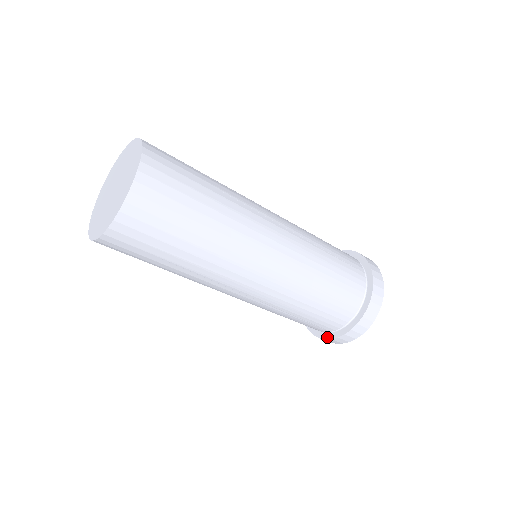
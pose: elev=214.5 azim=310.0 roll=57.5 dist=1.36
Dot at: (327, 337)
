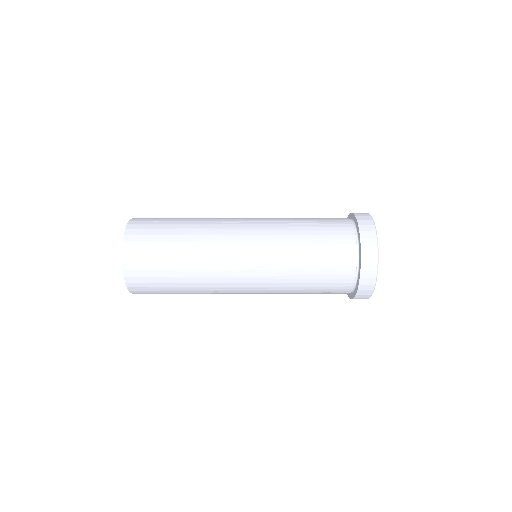
Dot at: occluded
